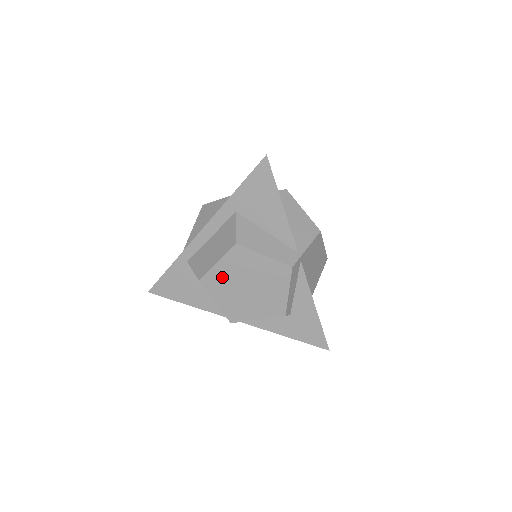
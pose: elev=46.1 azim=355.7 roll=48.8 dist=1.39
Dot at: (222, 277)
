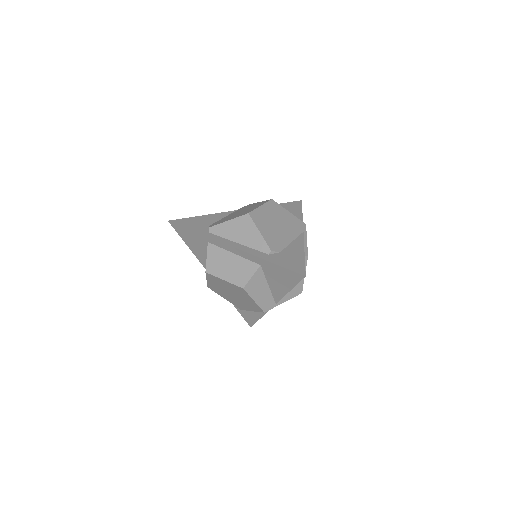
Dot at: (221, 283)
